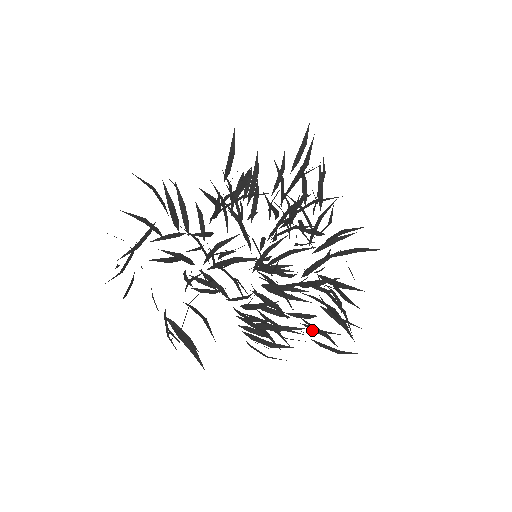
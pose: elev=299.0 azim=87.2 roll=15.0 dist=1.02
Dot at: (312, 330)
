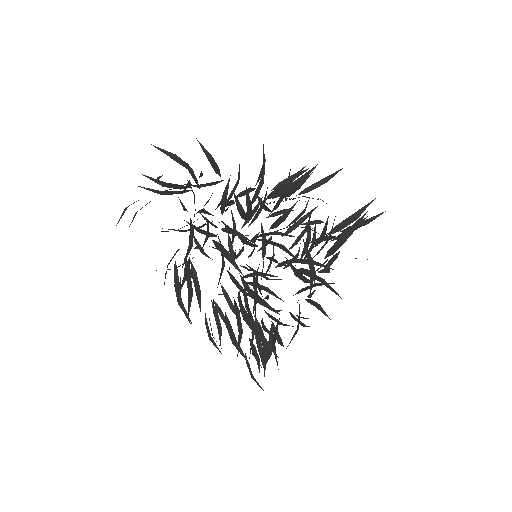
Dot at: (269, 317)
